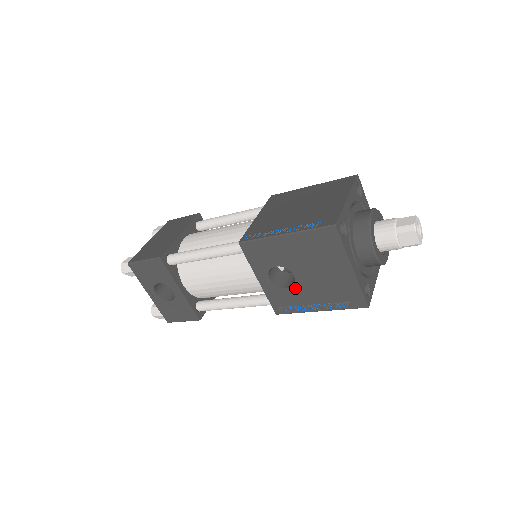
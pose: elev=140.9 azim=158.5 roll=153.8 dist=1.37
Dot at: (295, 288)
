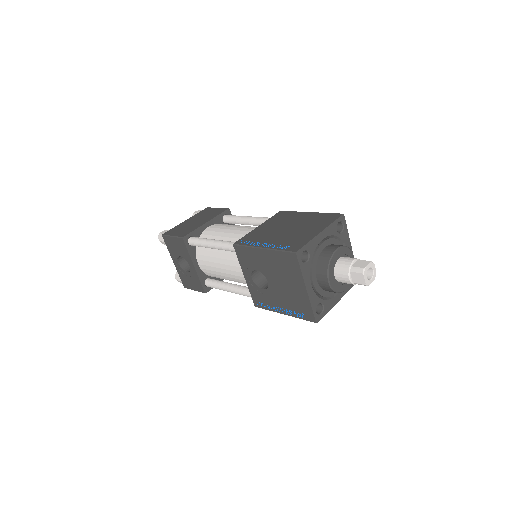
Dot at: (268, 291)
